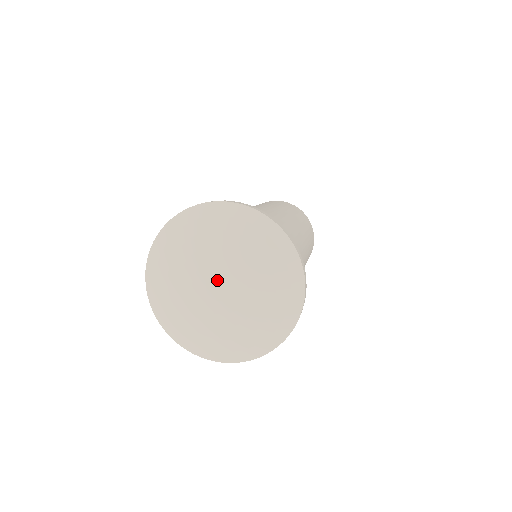
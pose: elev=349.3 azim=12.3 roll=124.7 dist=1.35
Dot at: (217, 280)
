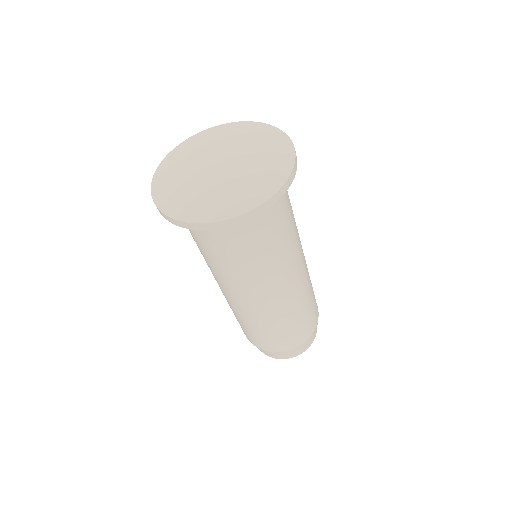
Dot at: (220, 156)
